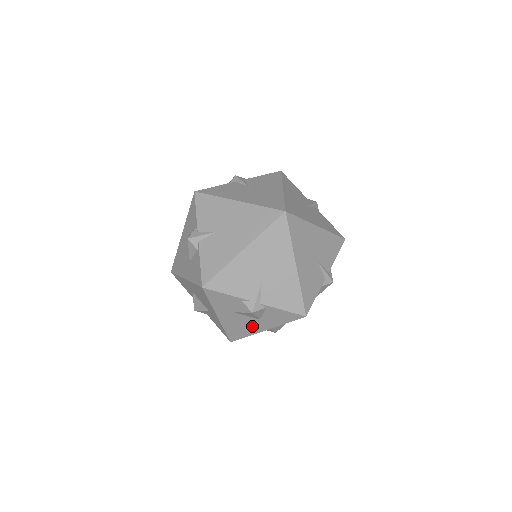
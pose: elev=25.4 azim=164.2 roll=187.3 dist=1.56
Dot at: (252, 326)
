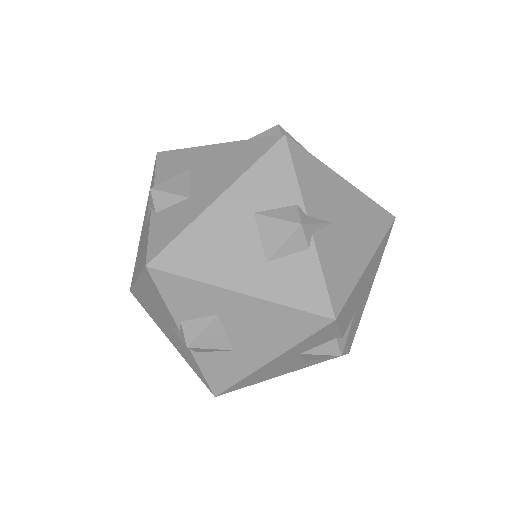
Dot at: (282, 370)
